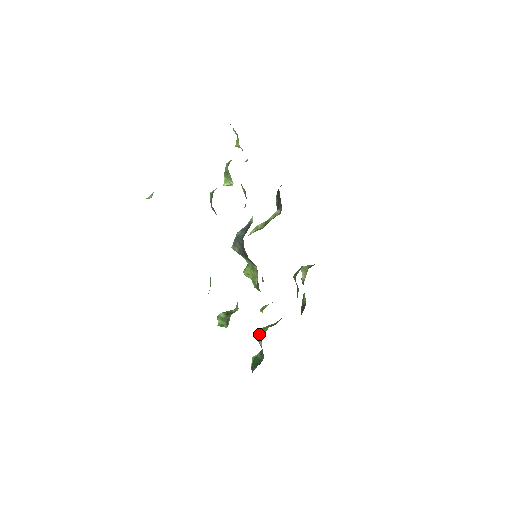
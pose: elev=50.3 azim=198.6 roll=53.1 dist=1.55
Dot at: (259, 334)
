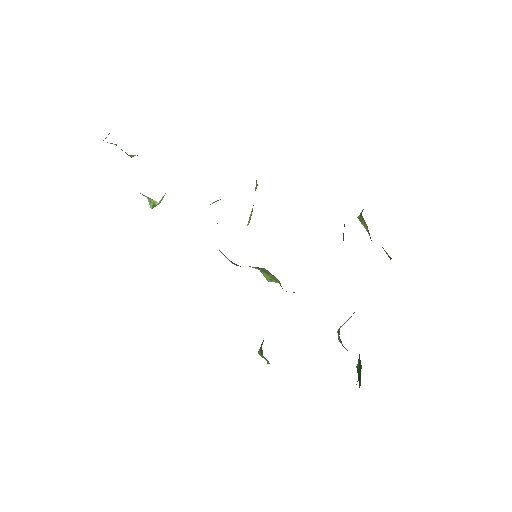
Dot at: (338, 339)
